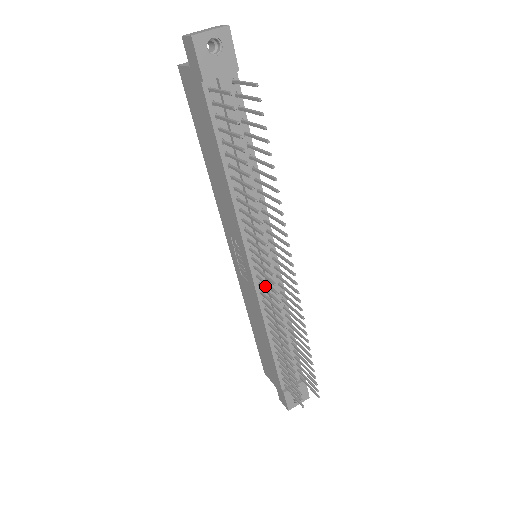
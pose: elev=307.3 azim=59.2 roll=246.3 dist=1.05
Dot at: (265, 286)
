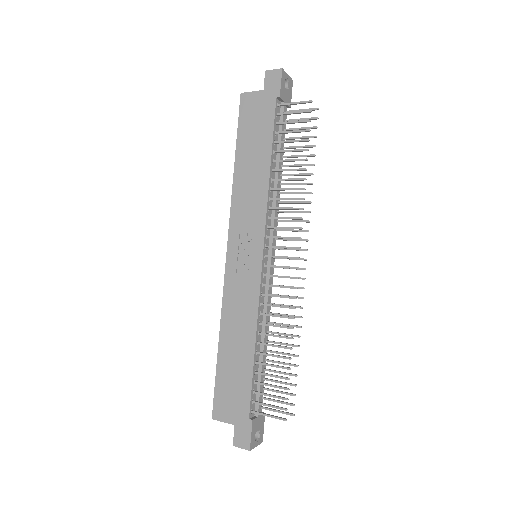
Dot at: (265, 281)
